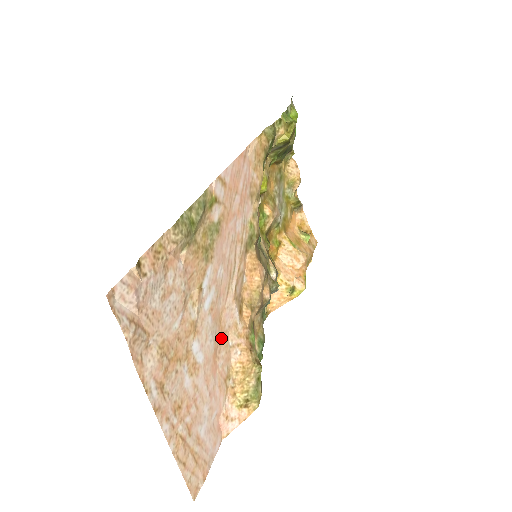
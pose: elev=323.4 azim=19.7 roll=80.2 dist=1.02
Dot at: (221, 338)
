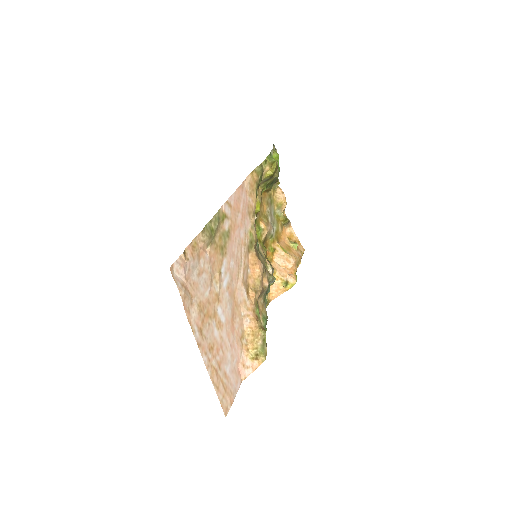
Dot at: (236, 309)
